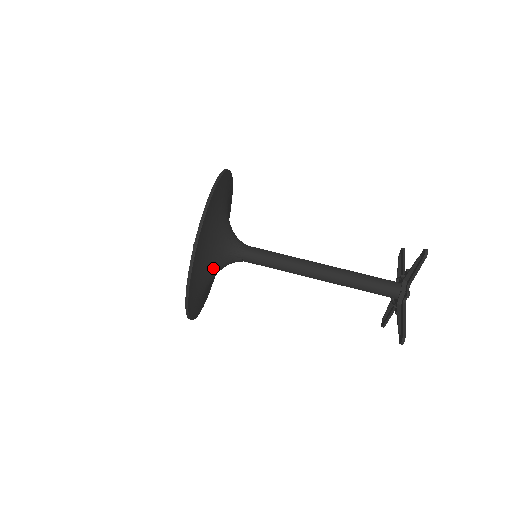
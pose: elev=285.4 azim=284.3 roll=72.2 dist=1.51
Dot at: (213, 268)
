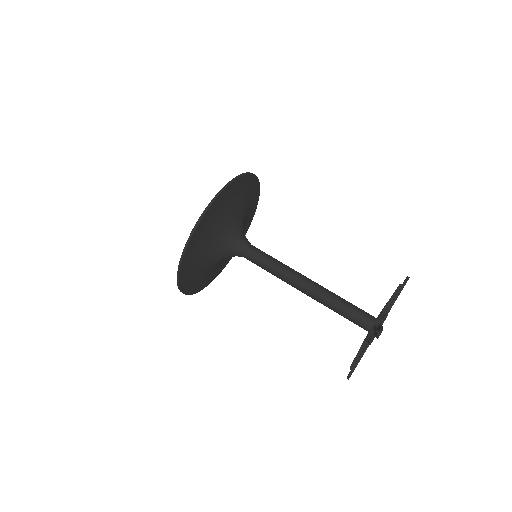
Dot at: (221, 236)
